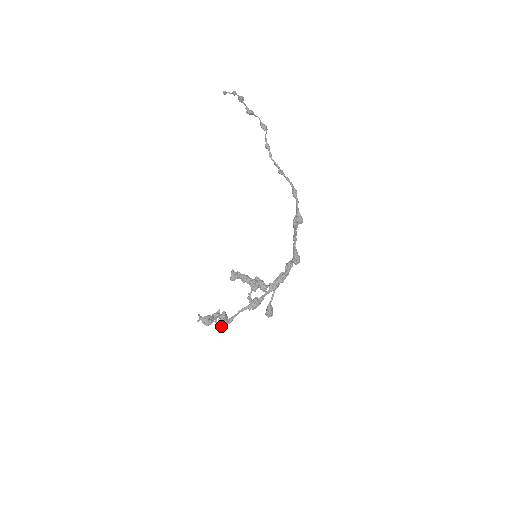
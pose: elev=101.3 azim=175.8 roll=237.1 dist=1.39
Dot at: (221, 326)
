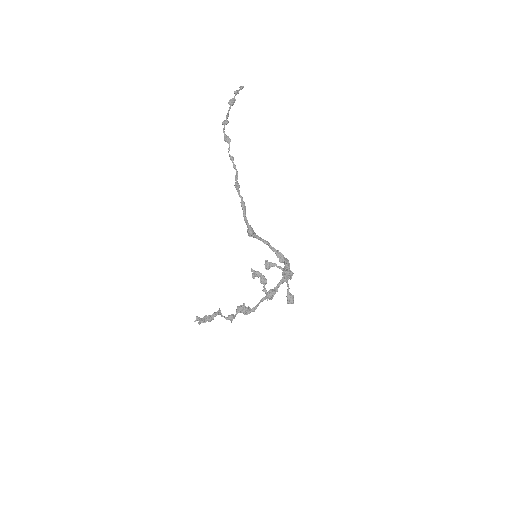
Dot at: (231, 318)
